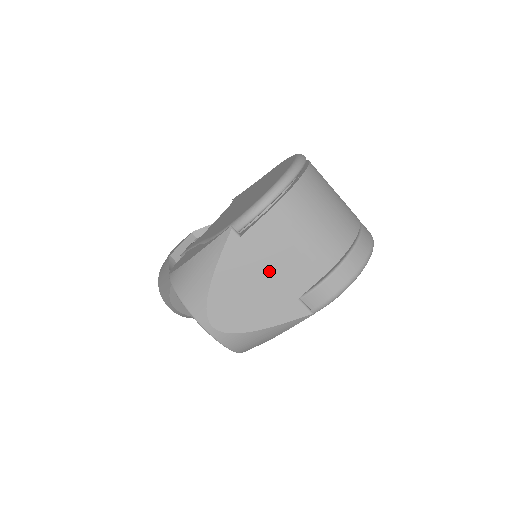
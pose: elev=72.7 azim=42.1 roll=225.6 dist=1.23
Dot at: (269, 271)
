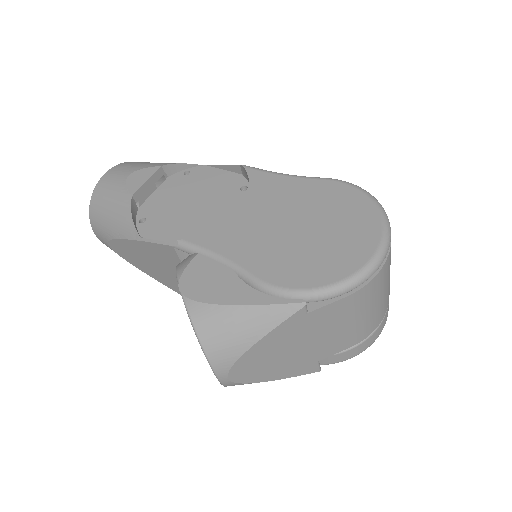
Dot at: (311, 341)
